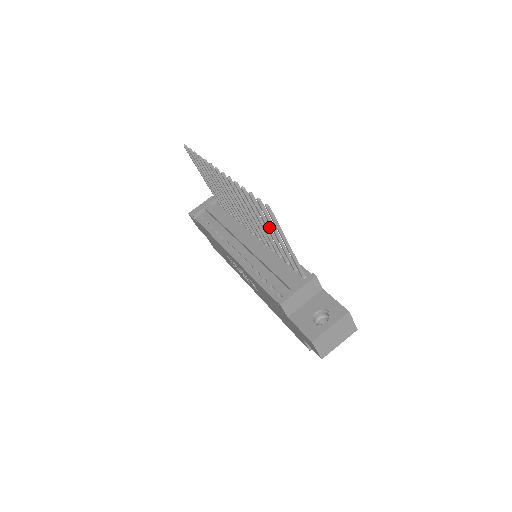
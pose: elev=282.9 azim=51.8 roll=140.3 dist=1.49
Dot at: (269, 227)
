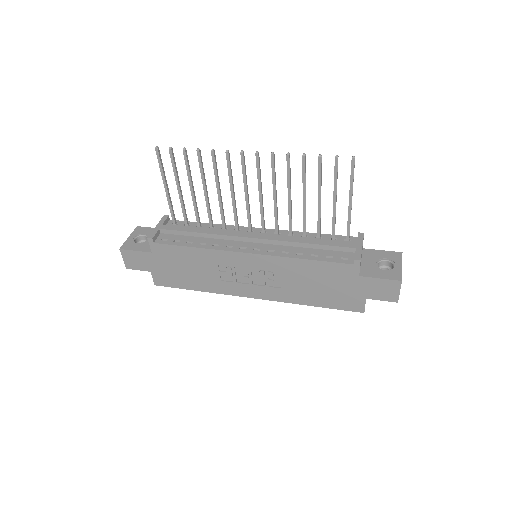
Dot at: occluded
